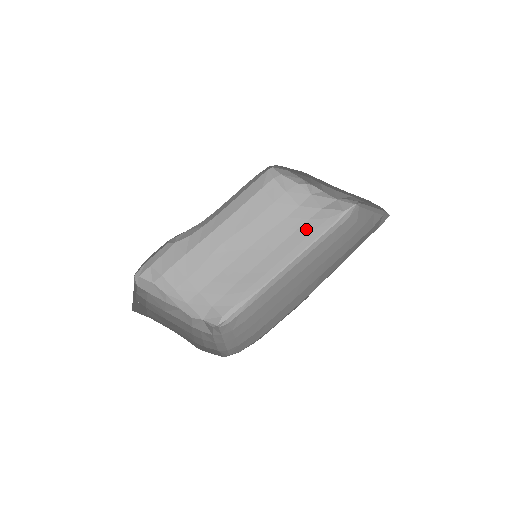
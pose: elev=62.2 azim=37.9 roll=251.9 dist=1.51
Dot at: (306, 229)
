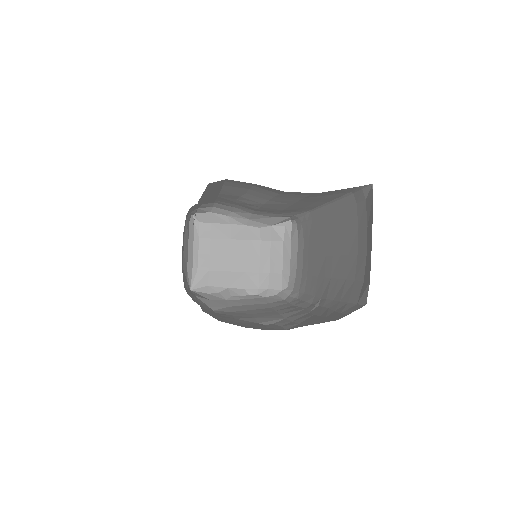
Dot at: (315, 196)
